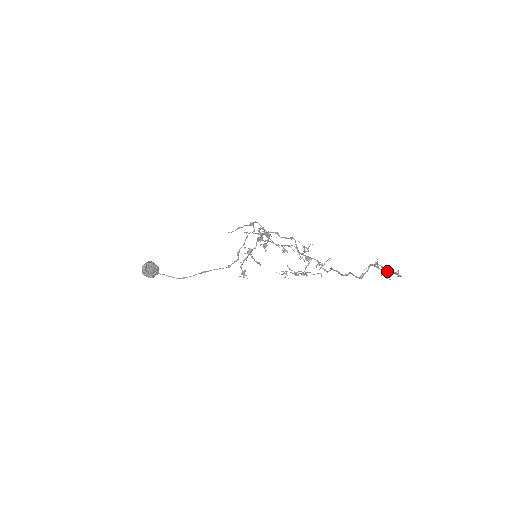
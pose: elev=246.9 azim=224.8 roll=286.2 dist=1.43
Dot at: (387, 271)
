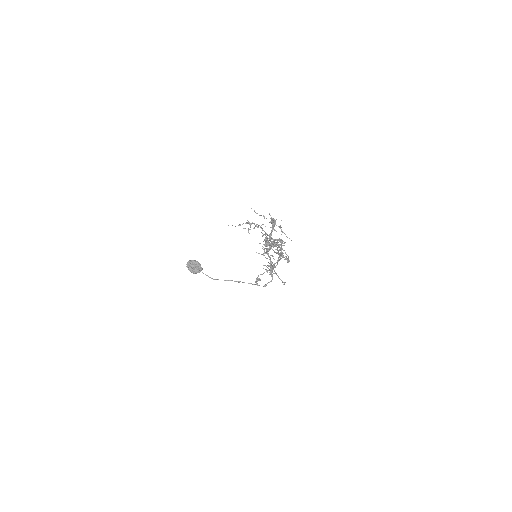
Dot at: occluded
